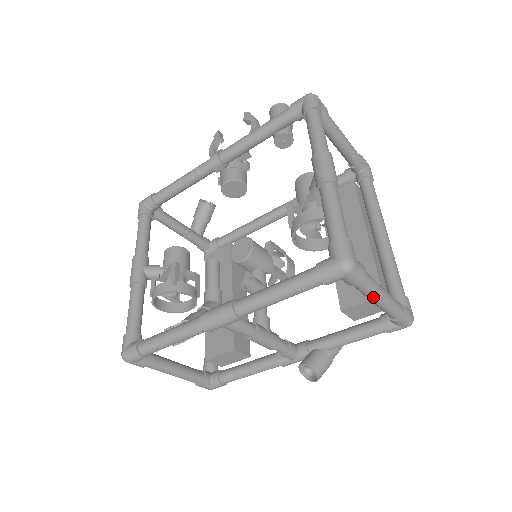
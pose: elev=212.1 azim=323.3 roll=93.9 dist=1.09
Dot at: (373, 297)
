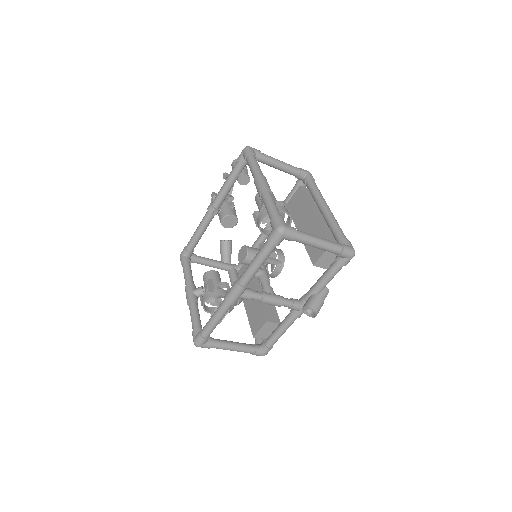
Dot at: (312, 244)
